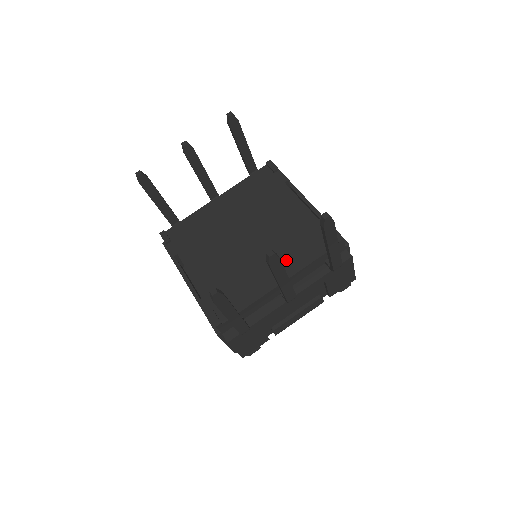
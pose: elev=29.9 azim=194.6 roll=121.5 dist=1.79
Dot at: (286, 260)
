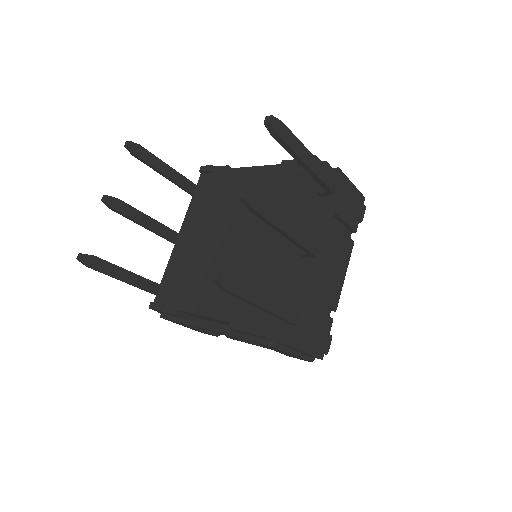
Dot at: occluded
